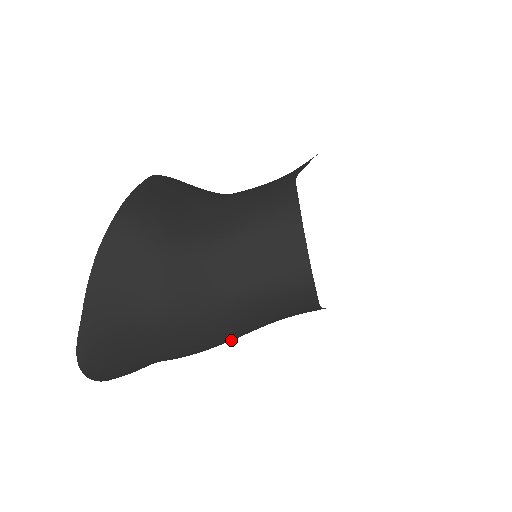
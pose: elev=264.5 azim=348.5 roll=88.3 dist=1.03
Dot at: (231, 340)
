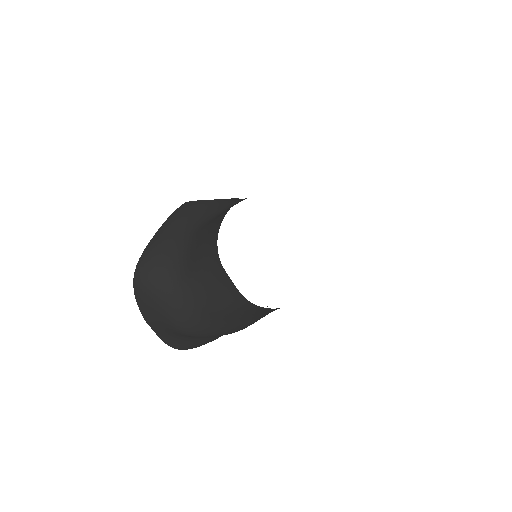
Dot at: occluded
